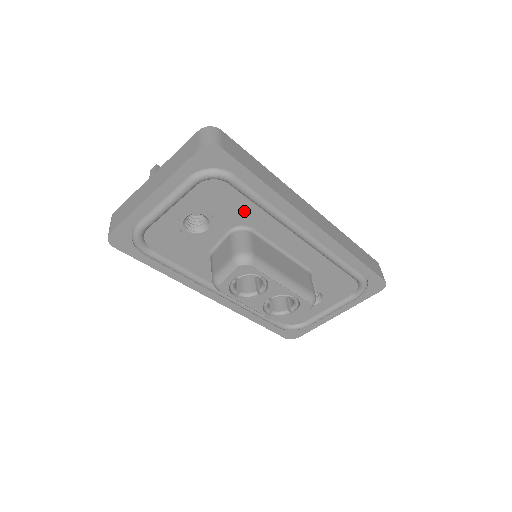
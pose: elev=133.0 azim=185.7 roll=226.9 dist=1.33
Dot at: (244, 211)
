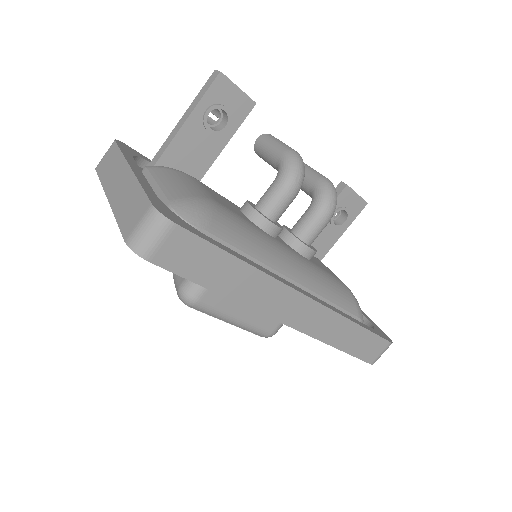
Dot at: occluded
